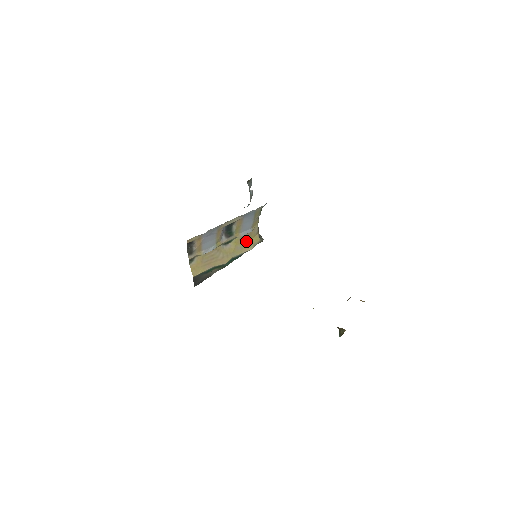
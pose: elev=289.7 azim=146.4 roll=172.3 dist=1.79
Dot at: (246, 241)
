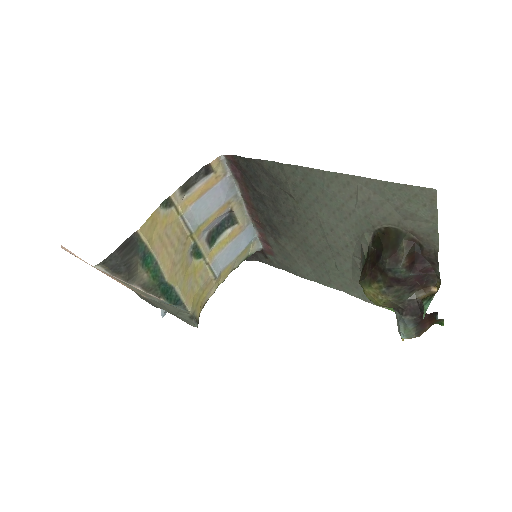
Dot at: (199, 287)
